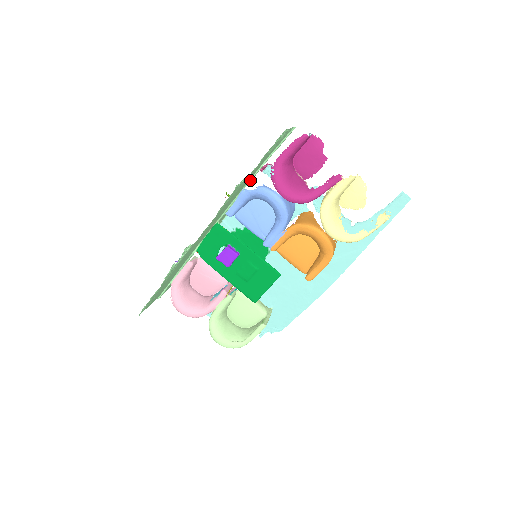
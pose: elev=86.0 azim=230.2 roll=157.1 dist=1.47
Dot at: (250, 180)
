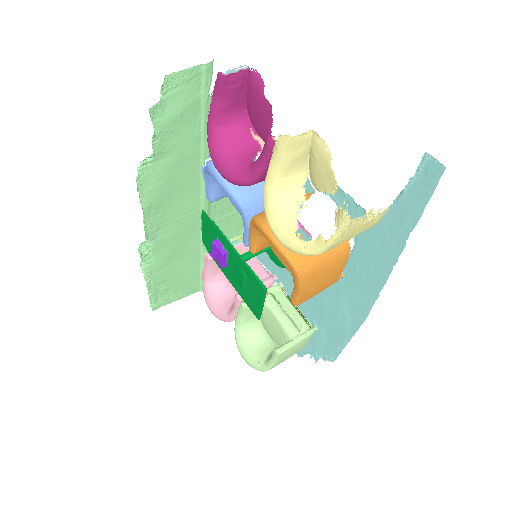
Dot at: (202, 152)
